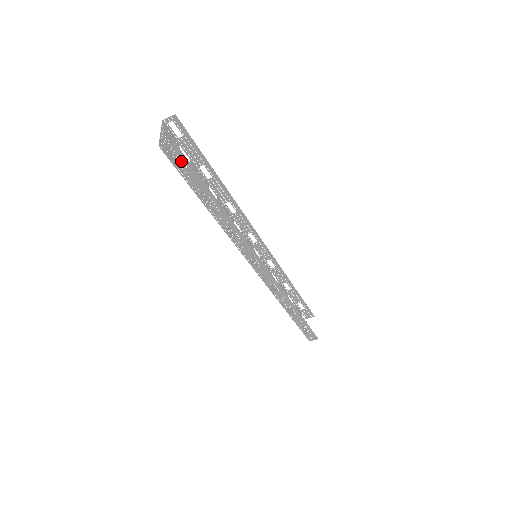
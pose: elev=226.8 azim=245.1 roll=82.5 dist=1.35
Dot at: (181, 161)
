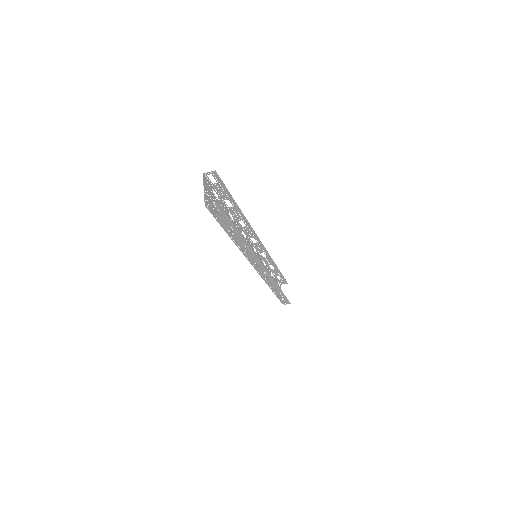
Dot at: (220, 213)
